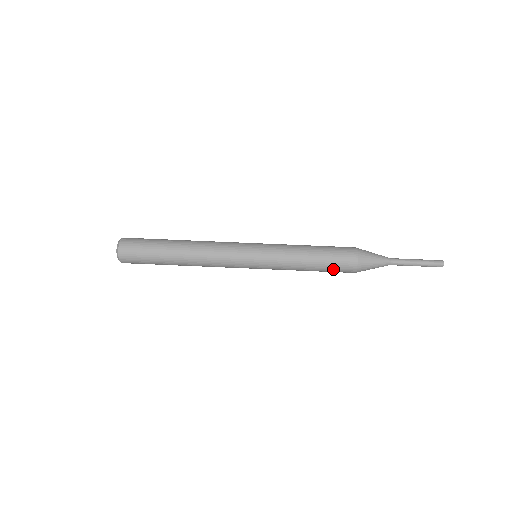
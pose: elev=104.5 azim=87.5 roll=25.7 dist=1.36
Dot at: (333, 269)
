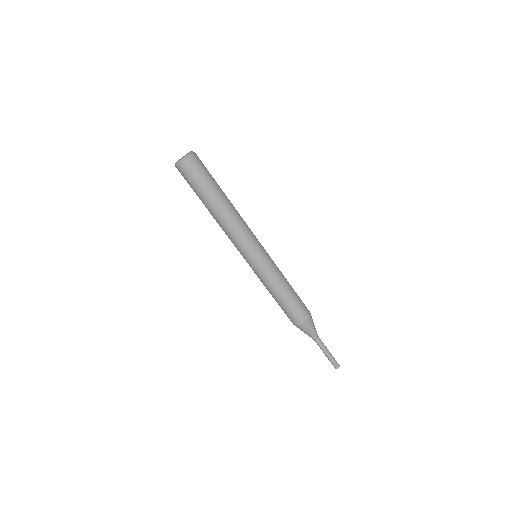
Dot at: (285, 311)
